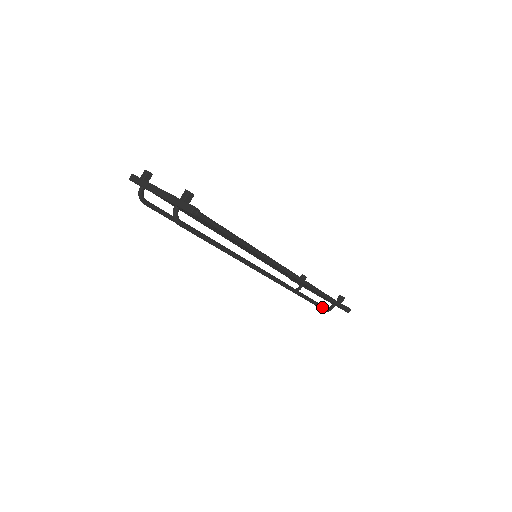
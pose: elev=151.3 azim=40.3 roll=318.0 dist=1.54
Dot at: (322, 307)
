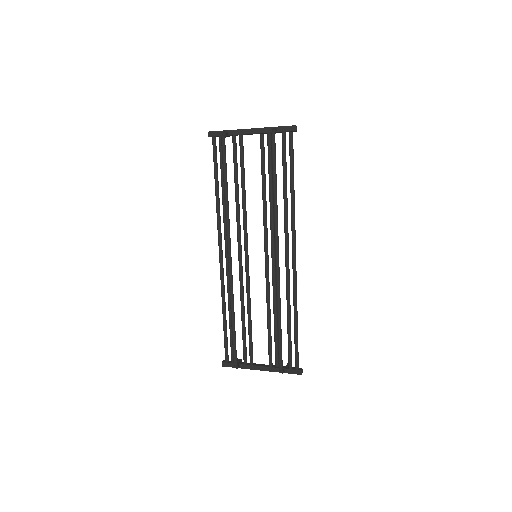
Dot at: occluded
